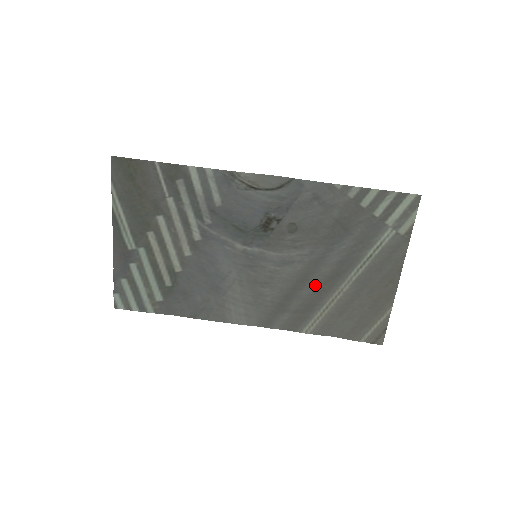
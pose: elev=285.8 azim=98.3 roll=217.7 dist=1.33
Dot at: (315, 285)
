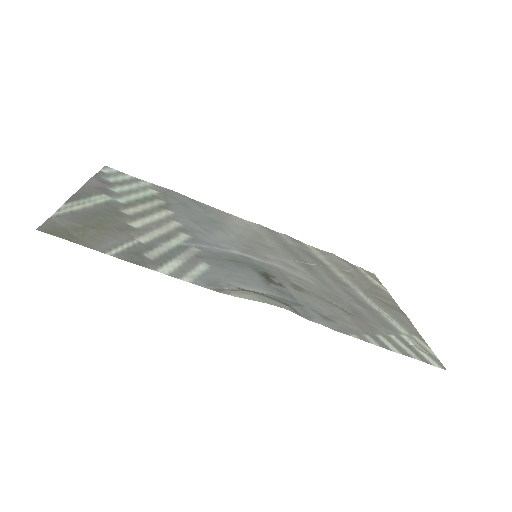
Dot at: (319, 268)
